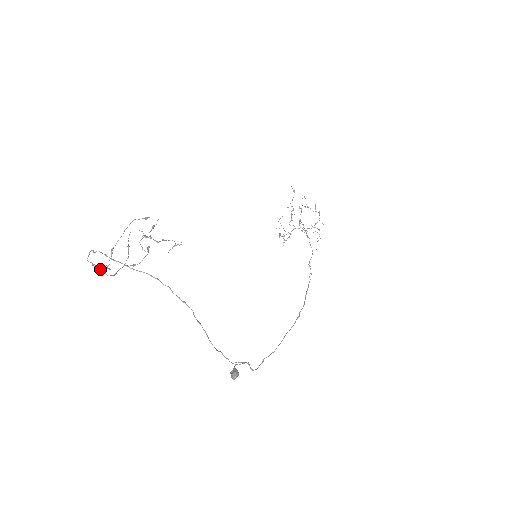
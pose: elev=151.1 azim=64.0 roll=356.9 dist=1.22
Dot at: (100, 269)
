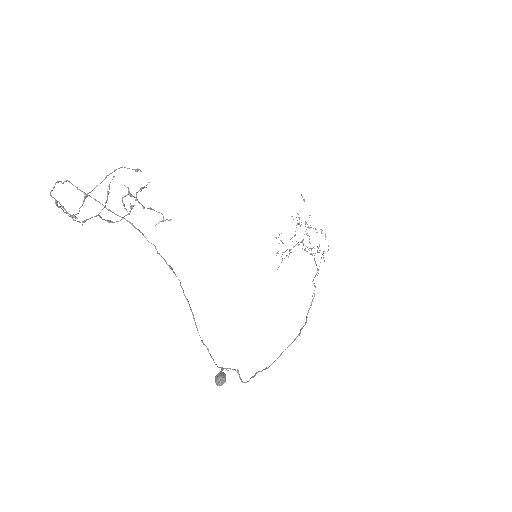
Dot at: (65, 209)
